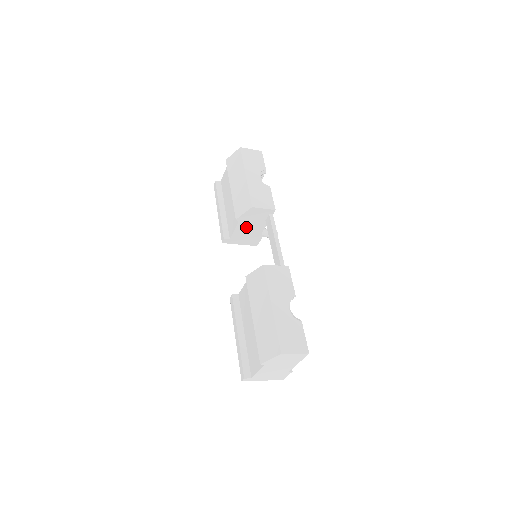
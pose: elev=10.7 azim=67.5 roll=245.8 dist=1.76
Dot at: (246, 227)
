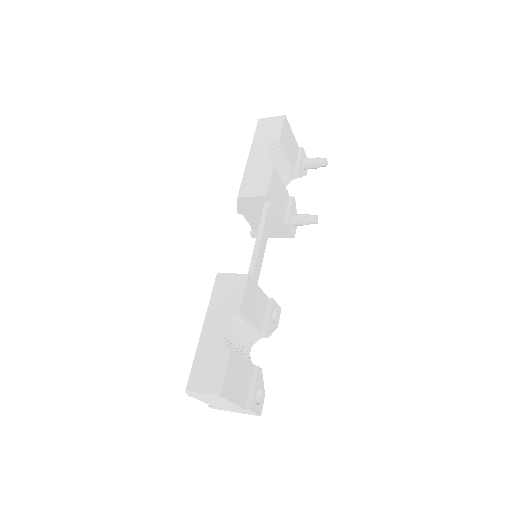
Dot at: (258, 219)
